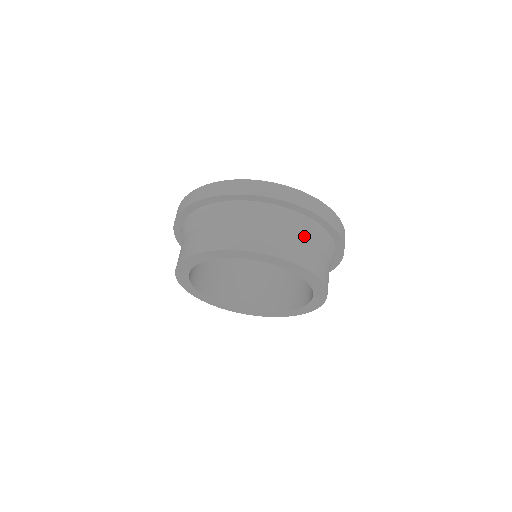
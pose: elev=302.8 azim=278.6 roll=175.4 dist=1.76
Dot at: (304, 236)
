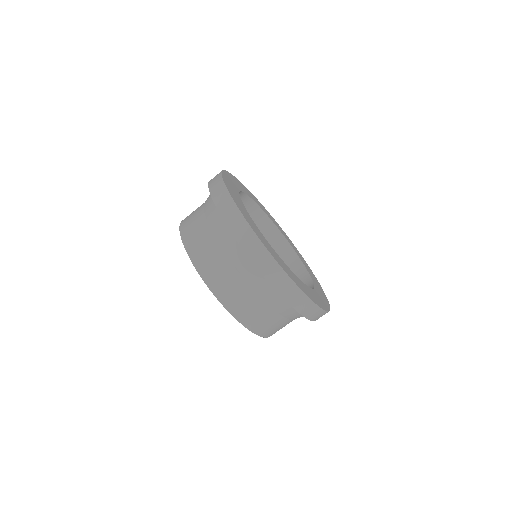
Dot at: (281, 315)
